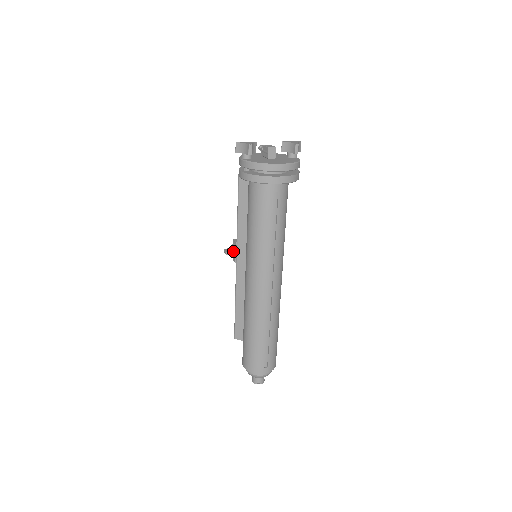
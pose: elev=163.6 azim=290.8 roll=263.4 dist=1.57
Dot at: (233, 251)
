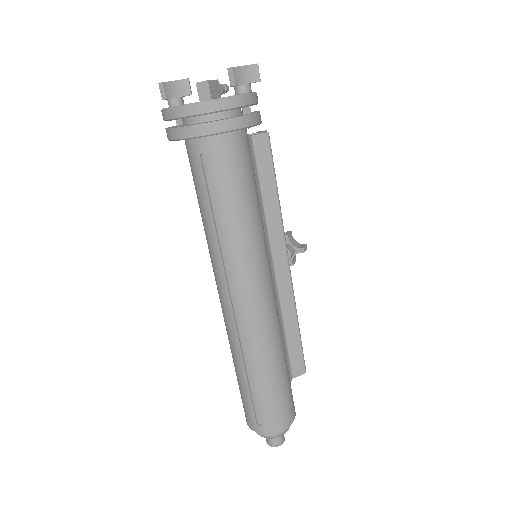
Dot at: occluded
